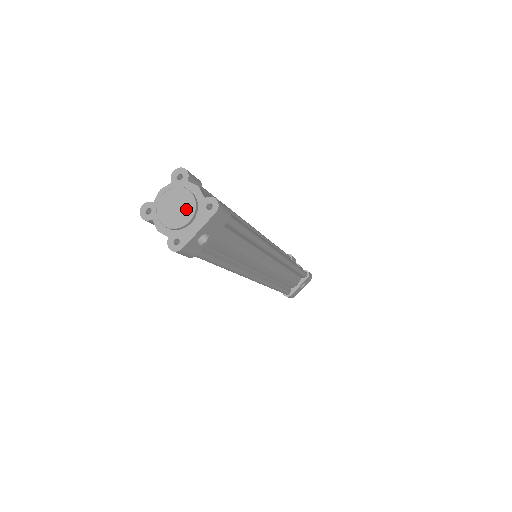
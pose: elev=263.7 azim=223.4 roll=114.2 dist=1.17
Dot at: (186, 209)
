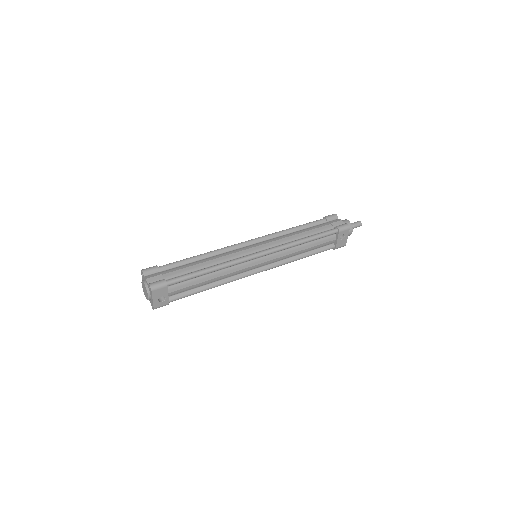
Dot at: (146, 291)
